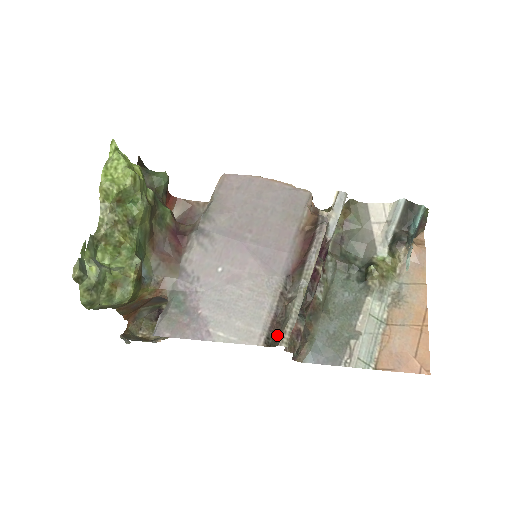
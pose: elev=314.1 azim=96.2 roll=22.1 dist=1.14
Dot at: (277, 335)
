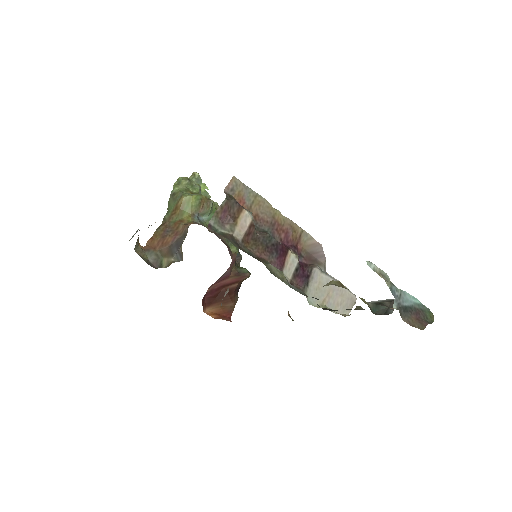
Dot at: occluded
